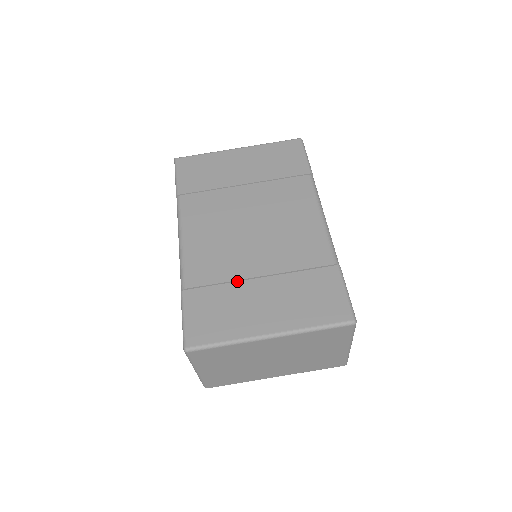
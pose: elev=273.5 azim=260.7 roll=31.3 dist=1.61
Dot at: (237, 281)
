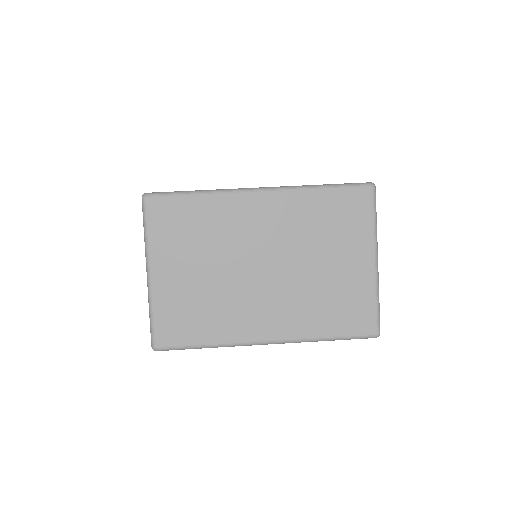
Dot at: occluded
